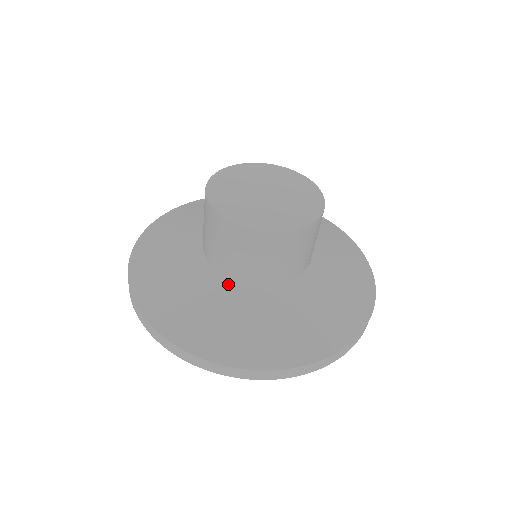
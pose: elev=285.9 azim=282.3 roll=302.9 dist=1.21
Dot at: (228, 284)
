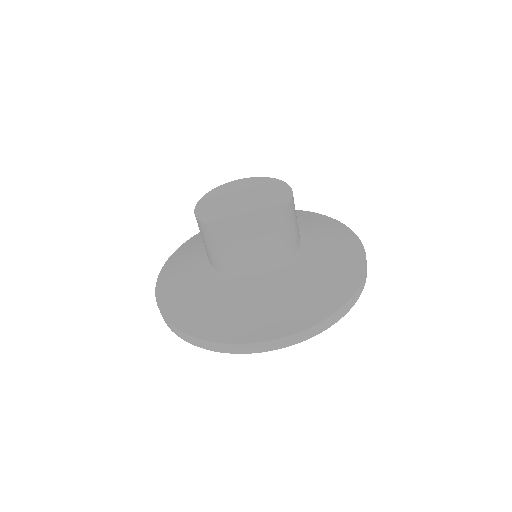
Dot at: (217, 277)
